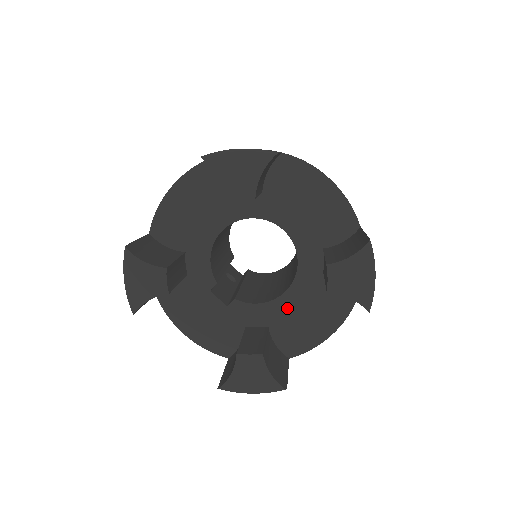
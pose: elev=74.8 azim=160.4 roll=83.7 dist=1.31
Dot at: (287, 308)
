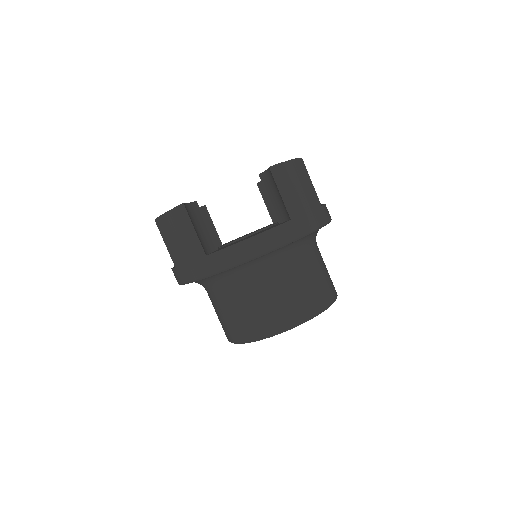
Dot at: occluded
